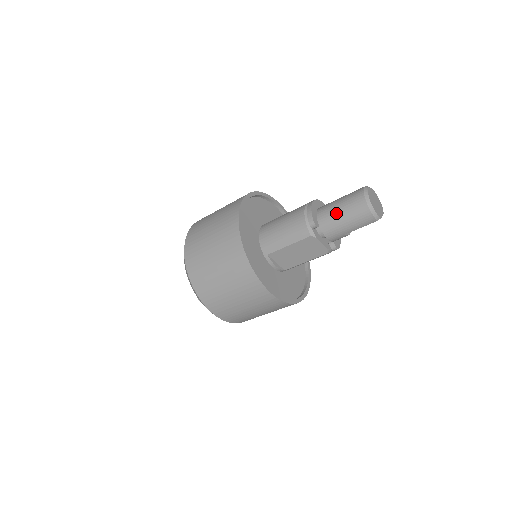
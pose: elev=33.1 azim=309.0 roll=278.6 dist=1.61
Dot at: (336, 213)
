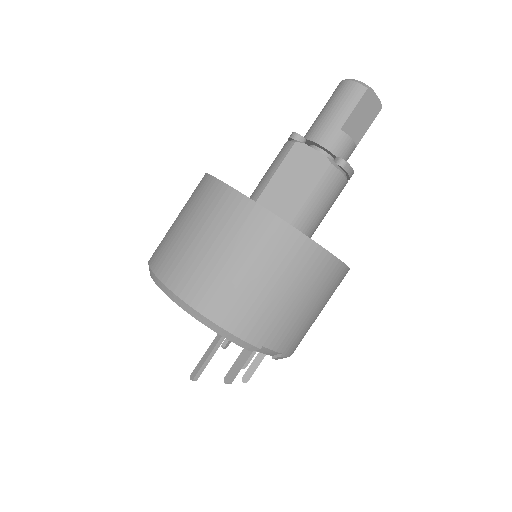
Dot at: (318, 116)
